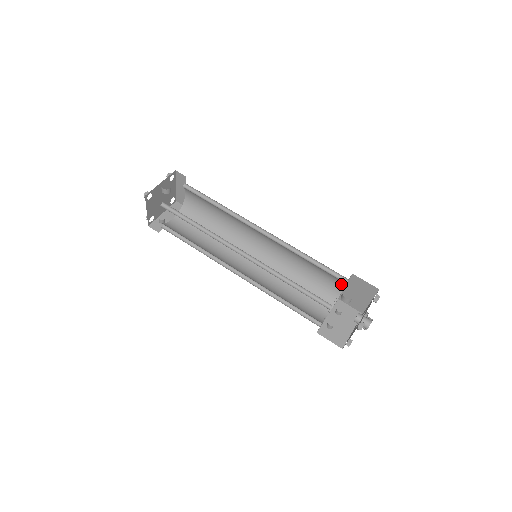
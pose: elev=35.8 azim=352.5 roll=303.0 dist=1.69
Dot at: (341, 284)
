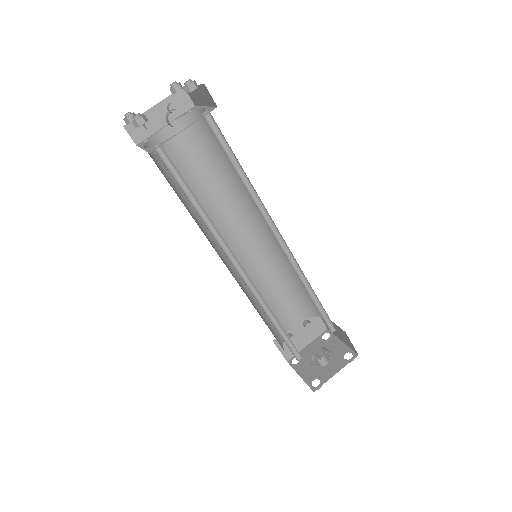
Dot at: occluded
